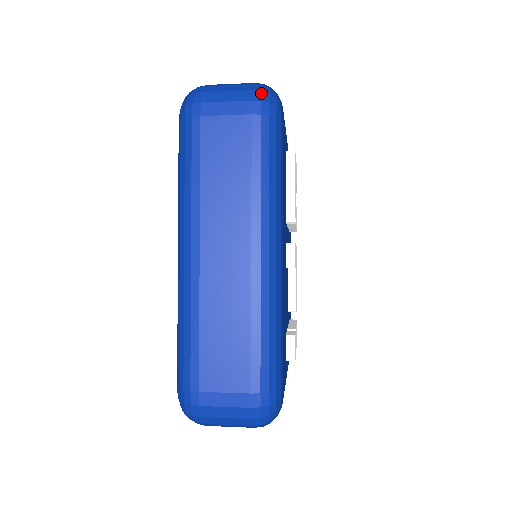
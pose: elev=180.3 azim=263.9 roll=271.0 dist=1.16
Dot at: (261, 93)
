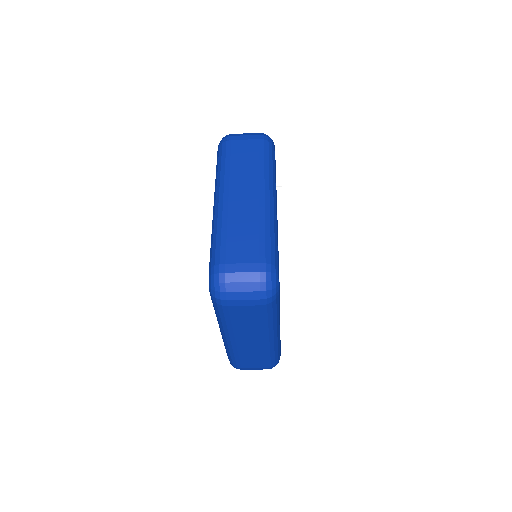
Dot at: (264, 134)
